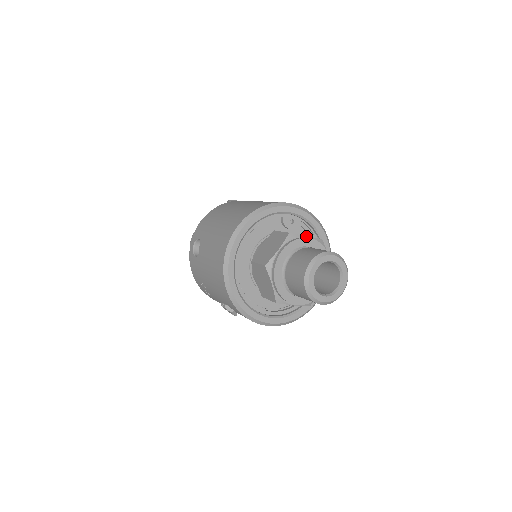
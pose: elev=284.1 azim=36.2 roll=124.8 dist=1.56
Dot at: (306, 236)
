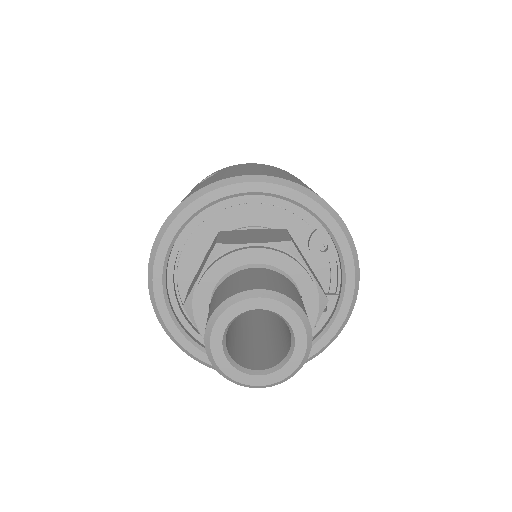
Dot at: (309, 270)
